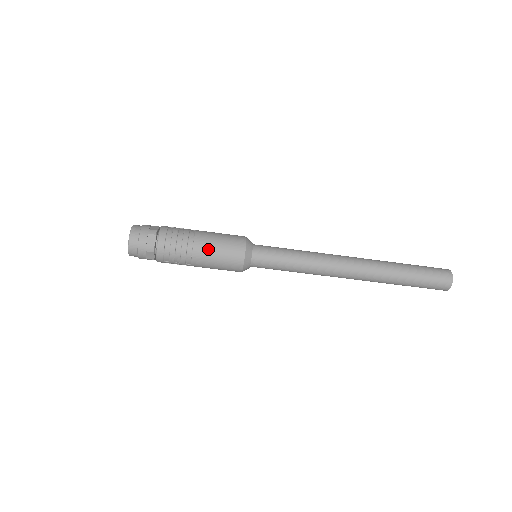
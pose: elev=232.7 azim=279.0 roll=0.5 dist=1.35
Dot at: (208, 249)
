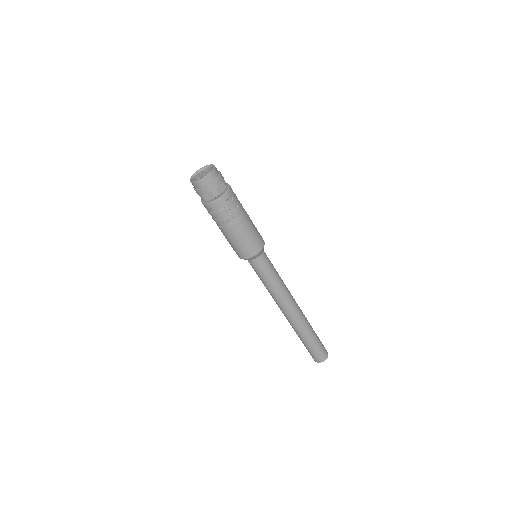
Dot at: (232, 236)
